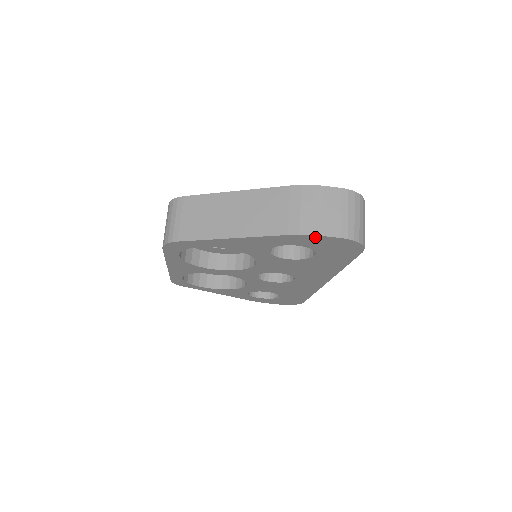
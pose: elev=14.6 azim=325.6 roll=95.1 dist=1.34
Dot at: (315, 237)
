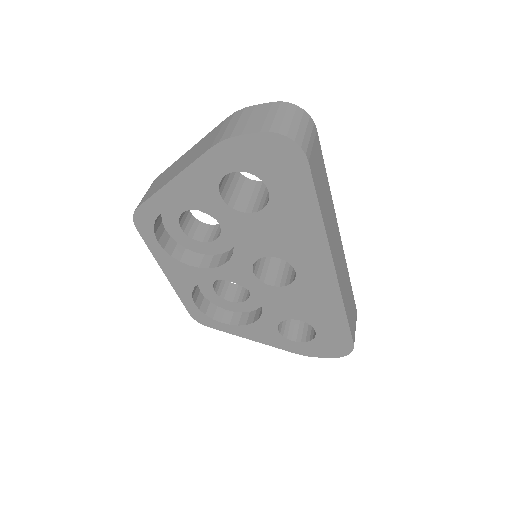
Dot at: (237, 142)
